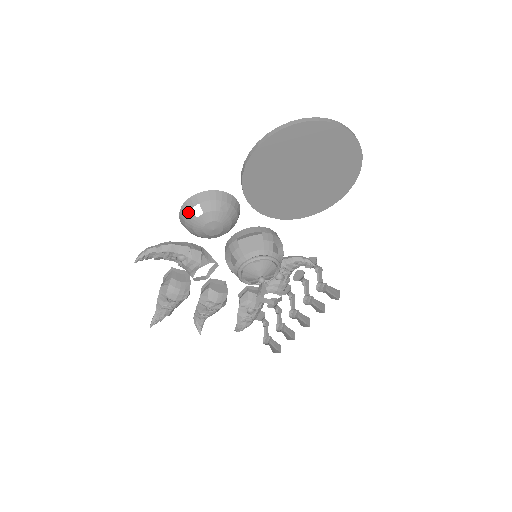
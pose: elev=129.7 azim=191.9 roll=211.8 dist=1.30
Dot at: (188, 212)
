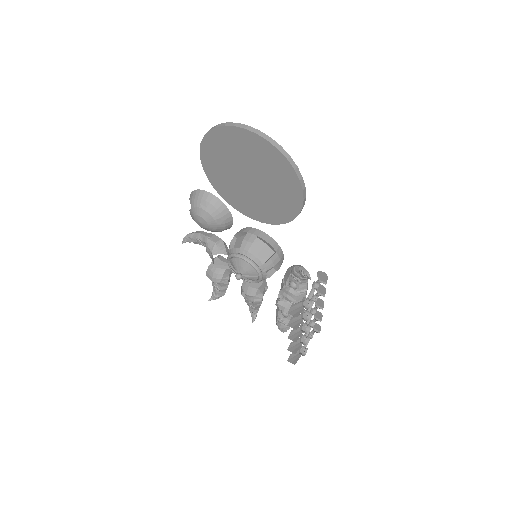
Dot at: occluded
